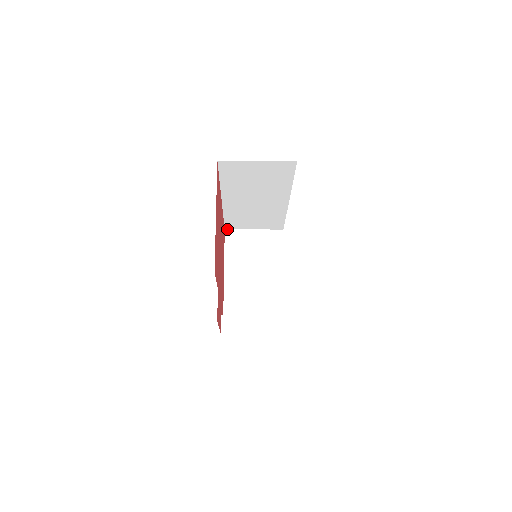
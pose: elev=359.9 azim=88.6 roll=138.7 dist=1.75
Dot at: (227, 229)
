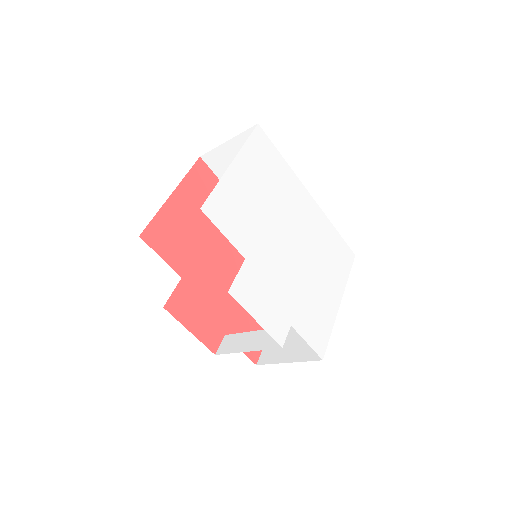
Dot at: occluded
